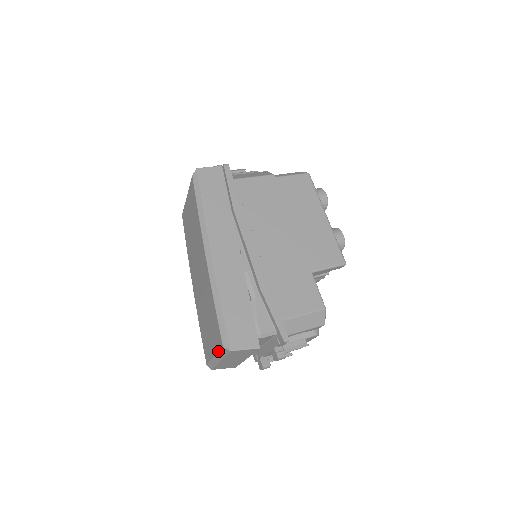
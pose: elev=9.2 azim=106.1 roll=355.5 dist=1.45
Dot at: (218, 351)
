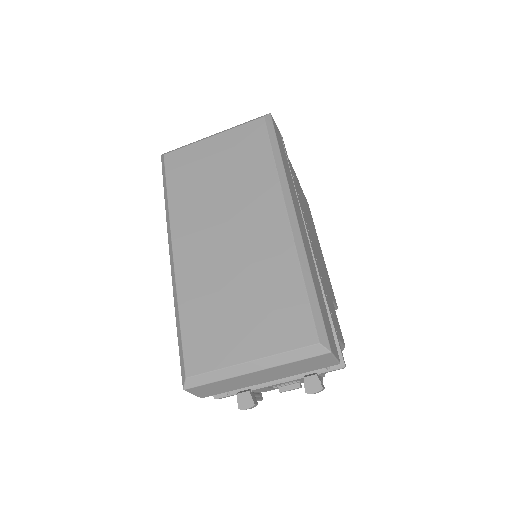
Dot at: (286, 351)
